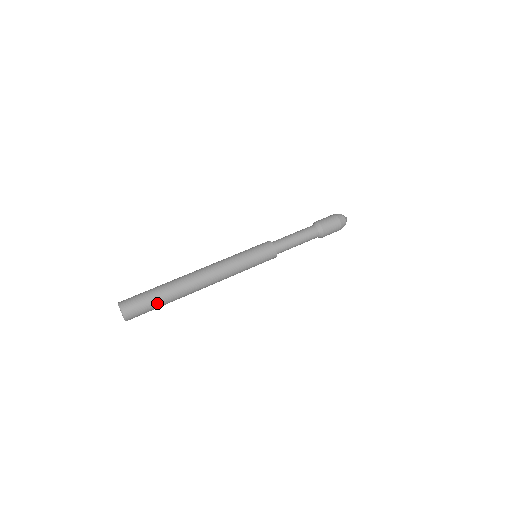
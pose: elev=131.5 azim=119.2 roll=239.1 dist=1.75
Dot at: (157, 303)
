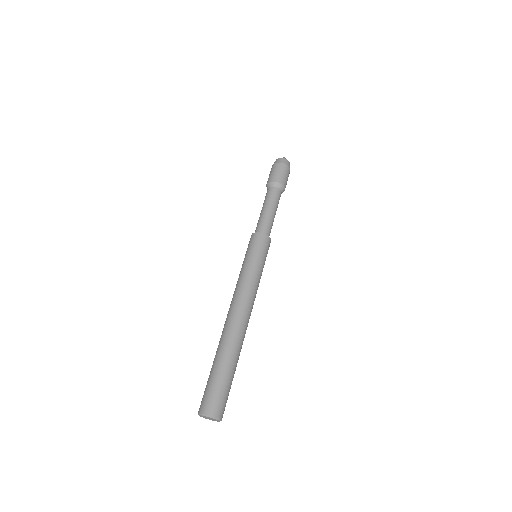
Dot at: (225, 375)
